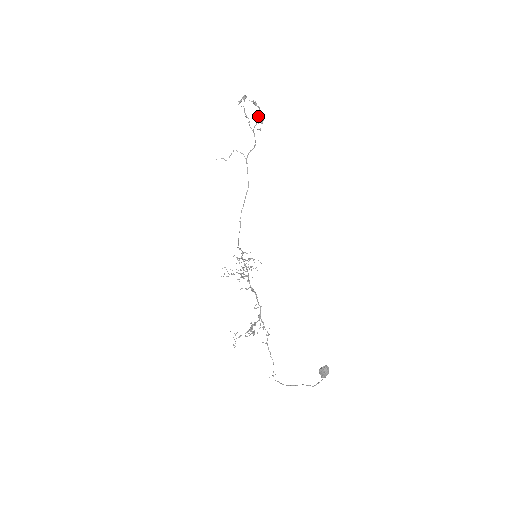
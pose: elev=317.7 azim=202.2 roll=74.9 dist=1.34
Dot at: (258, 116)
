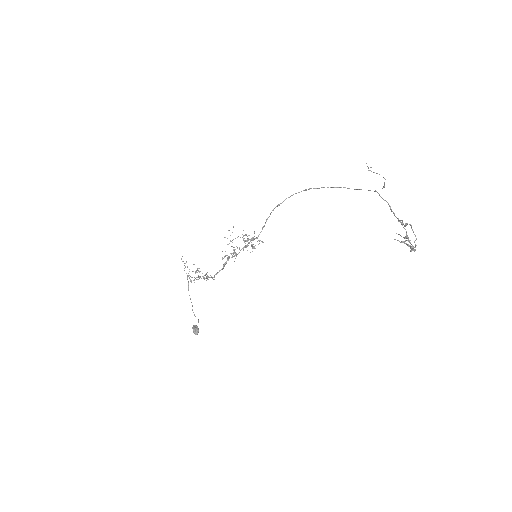
Dot at: (408, 240)
